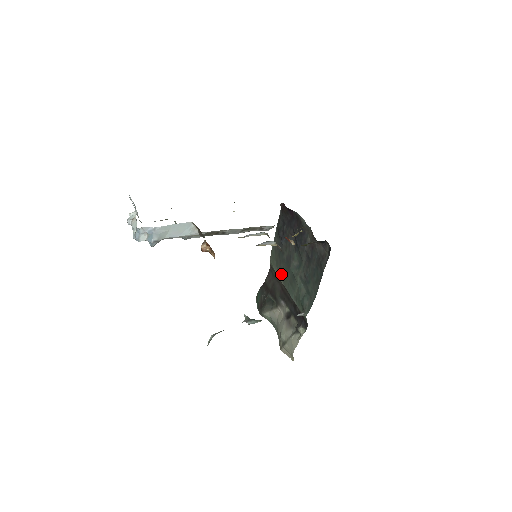
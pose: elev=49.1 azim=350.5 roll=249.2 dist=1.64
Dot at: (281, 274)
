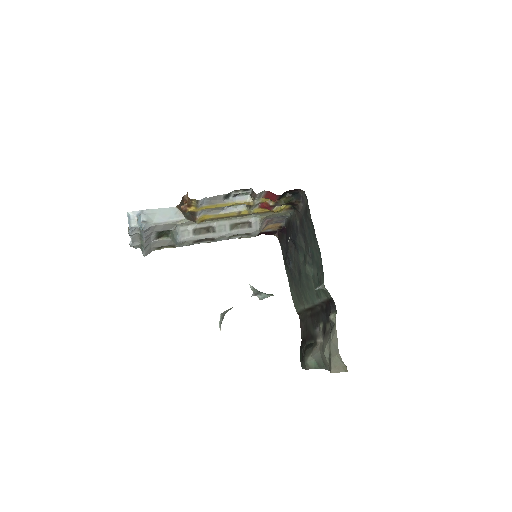
Dot at: (303, 299)
